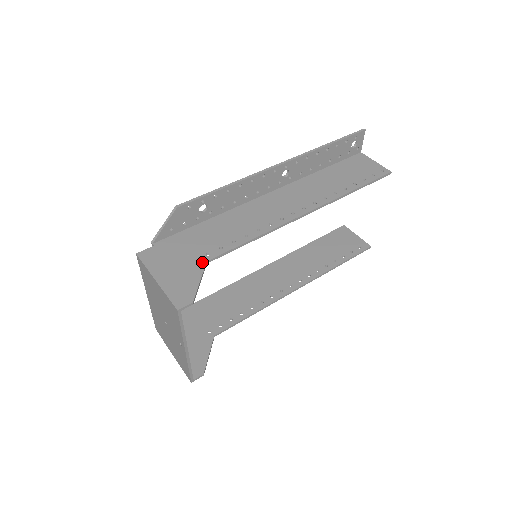
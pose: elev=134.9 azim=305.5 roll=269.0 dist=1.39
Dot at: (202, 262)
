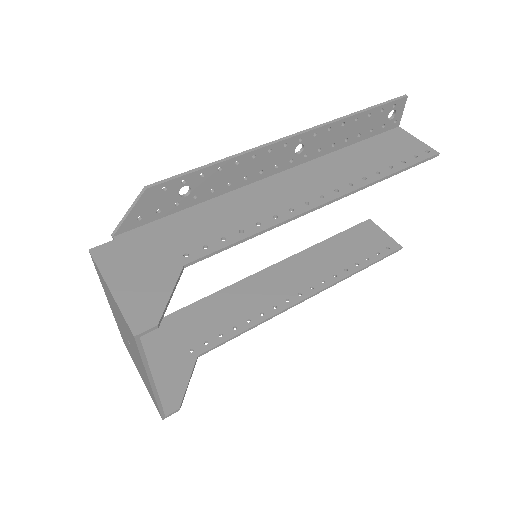
Dot at: (177, 266)
